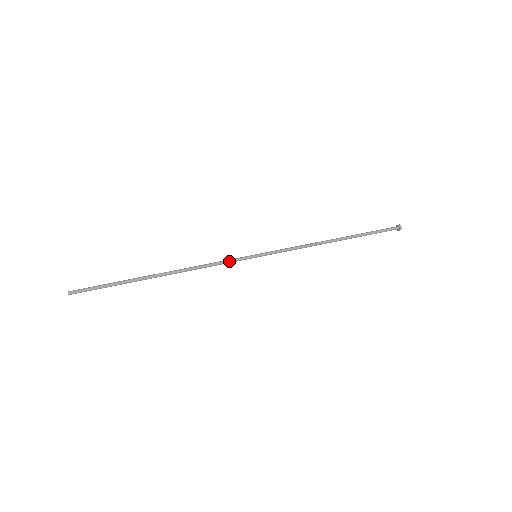
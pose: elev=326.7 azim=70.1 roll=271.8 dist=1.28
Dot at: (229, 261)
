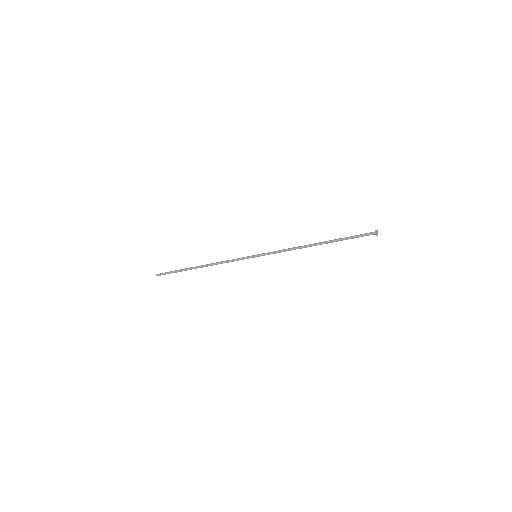
Dot at: (238, 259)
